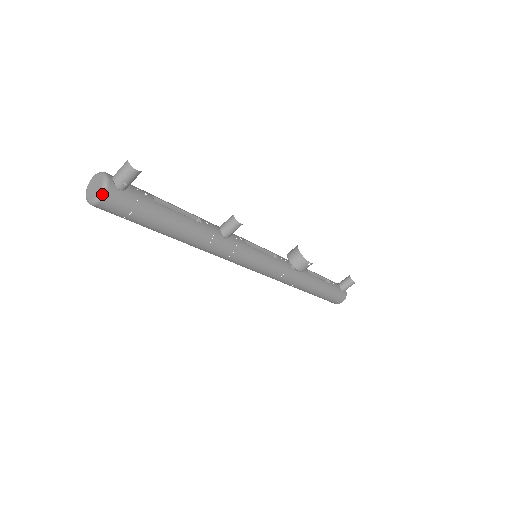
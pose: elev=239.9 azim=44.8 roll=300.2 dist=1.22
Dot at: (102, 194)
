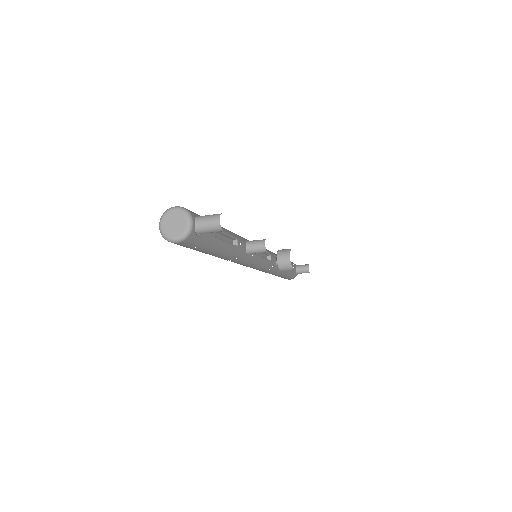
Dot at: (181, 239)
